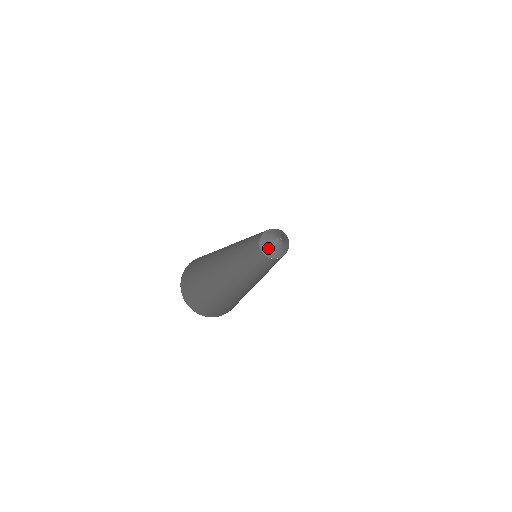
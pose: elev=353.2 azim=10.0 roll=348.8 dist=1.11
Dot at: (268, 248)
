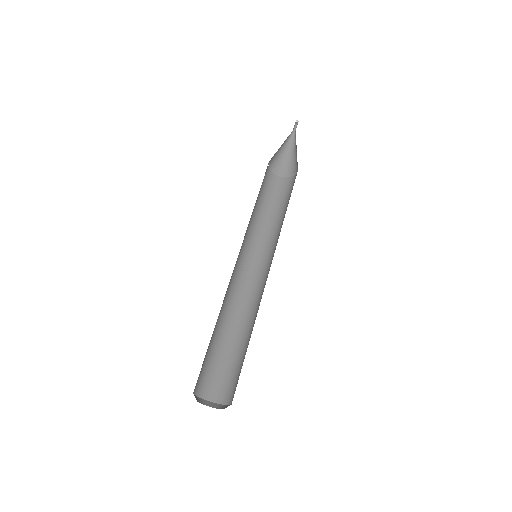
Dot at: (279, 158)
